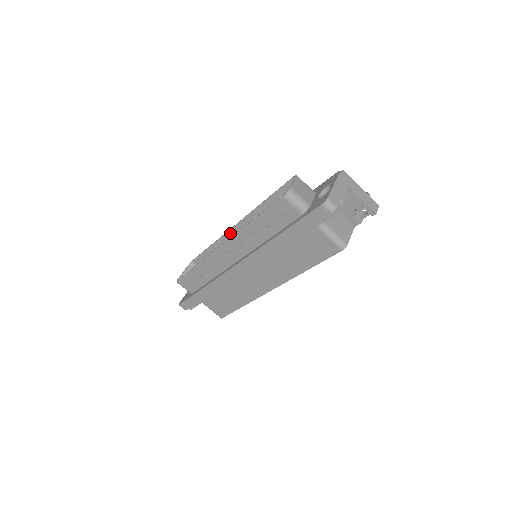
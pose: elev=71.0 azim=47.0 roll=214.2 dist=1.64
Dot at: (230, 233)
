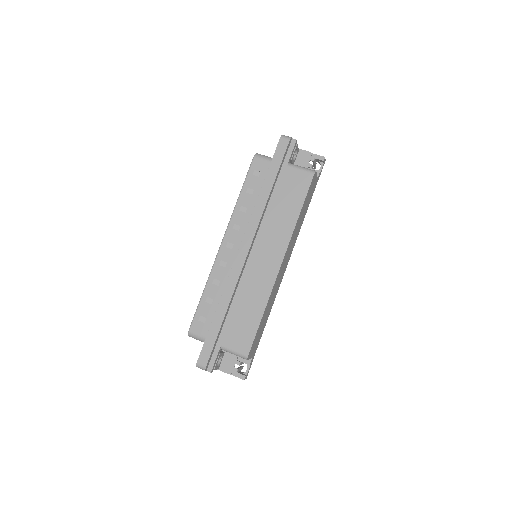
Dot at: occluded
